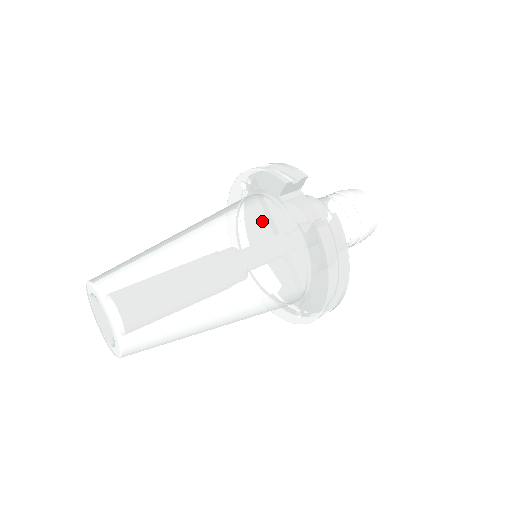
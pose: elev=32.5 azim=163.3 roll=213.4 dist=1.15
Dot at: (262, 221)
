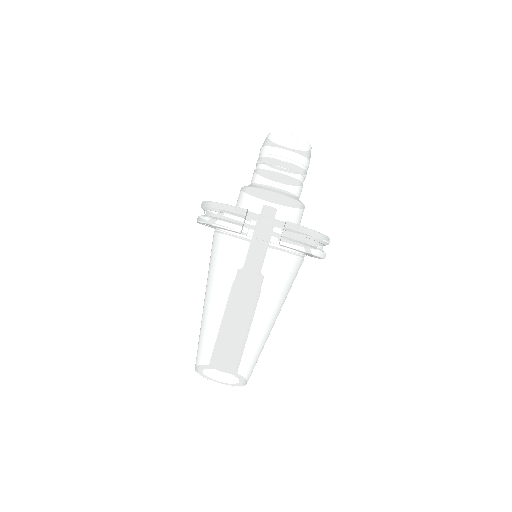
Dot at: (247, 262)
